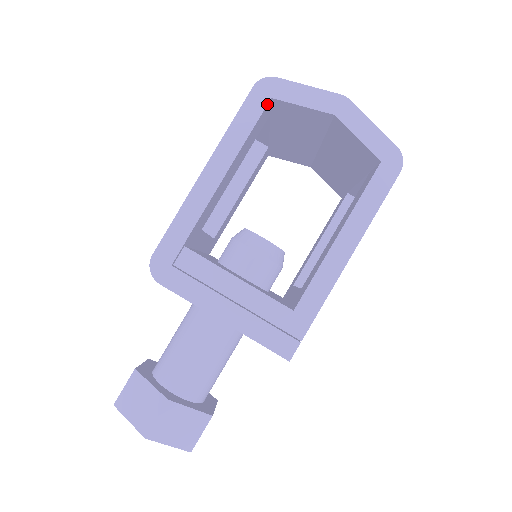
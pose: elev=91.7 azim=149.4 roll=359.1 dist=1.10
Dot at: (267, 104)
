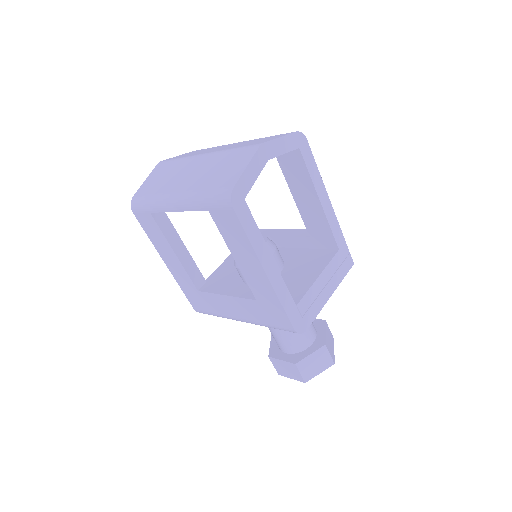
Dot at: (247, 205)
